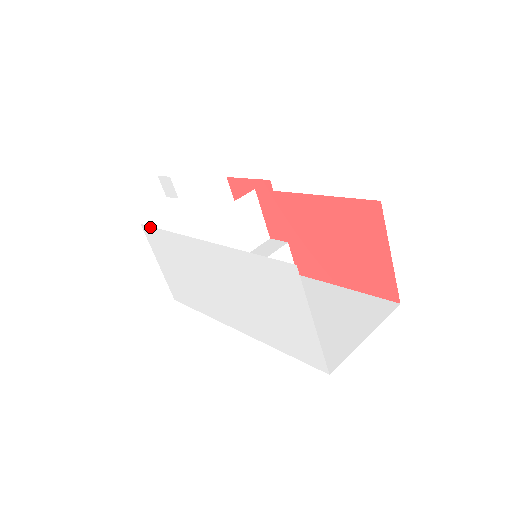
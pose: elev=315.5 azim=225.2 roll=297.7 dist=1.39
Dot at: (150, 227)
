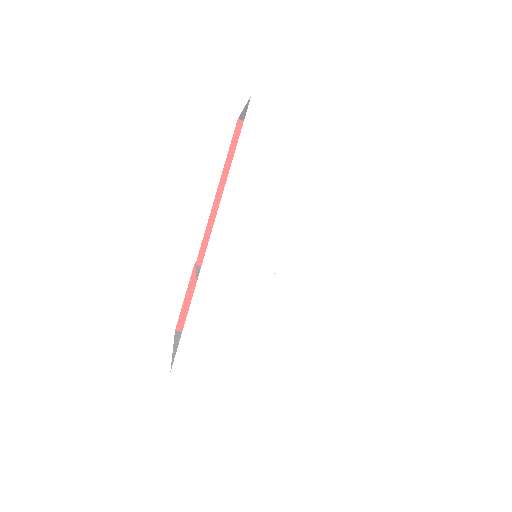
Dot at: (178, 349)
